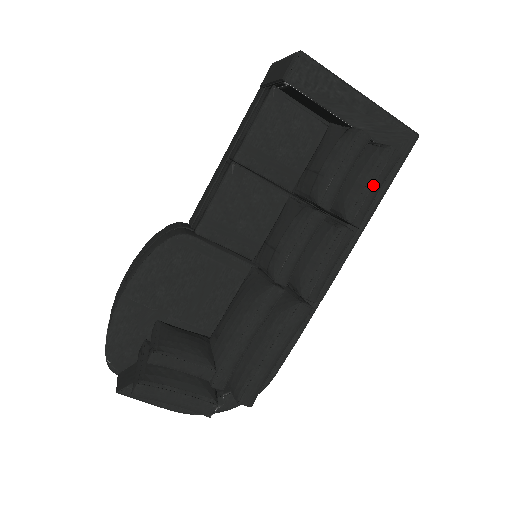
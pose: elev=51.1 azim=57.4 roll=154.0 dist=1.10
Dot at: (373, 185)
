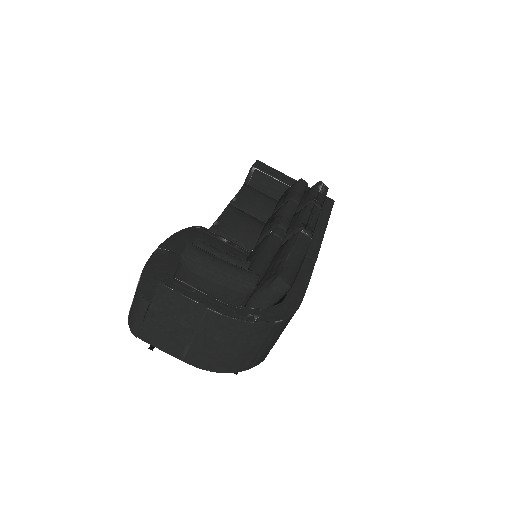
Dot at: (319, 192)
